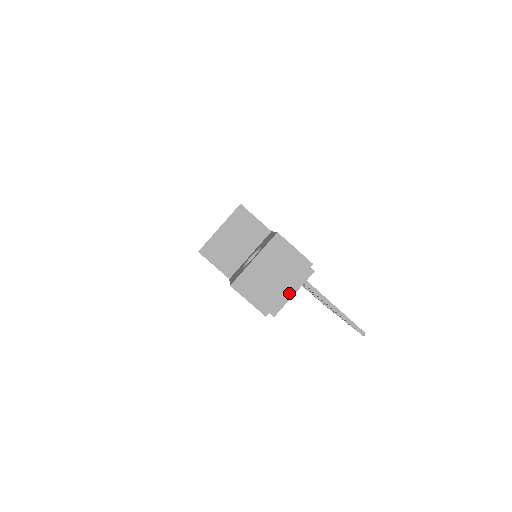
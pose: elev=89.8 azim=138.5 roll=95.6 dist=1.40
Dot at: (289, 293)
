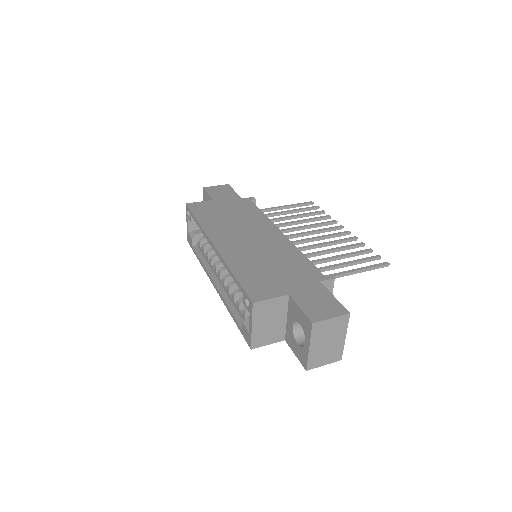
Dot at: occluded
